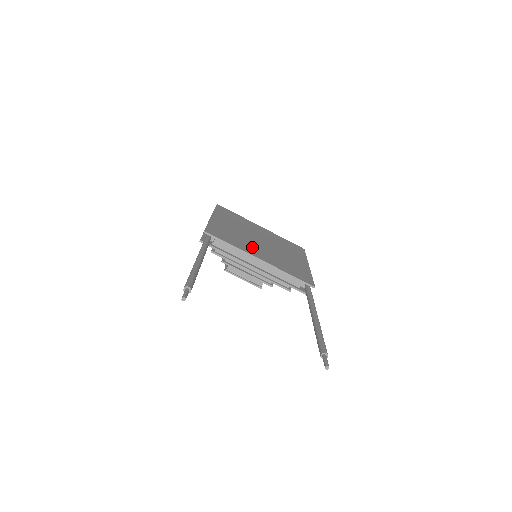
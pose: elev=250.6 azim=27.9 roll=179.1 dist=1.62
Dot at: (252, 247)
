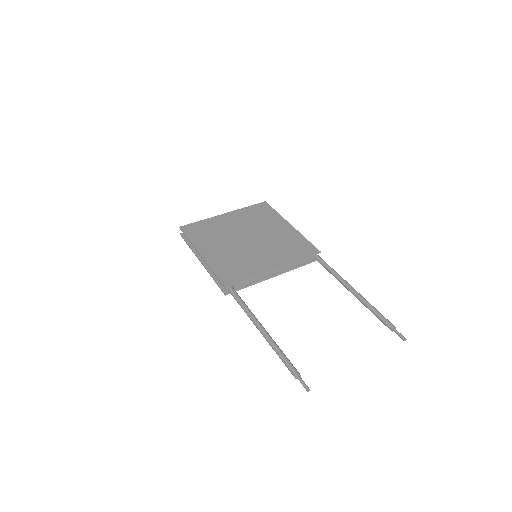
Dot at: (256, 259)
